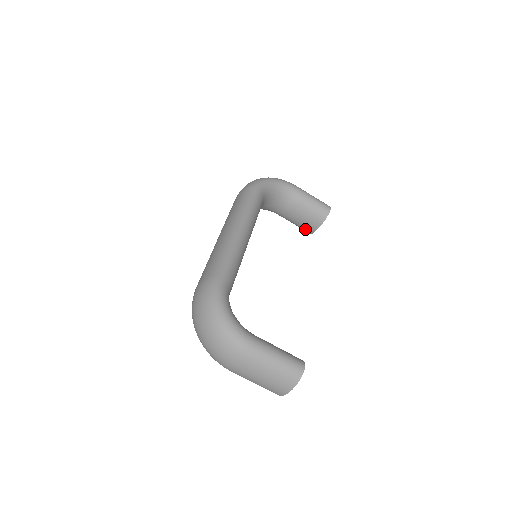
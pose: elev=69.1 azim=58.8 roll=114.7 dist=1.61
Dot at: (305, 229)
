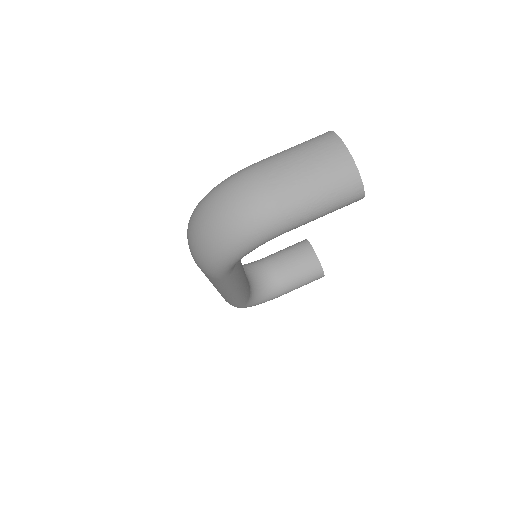
Dot at: (313, 272)
